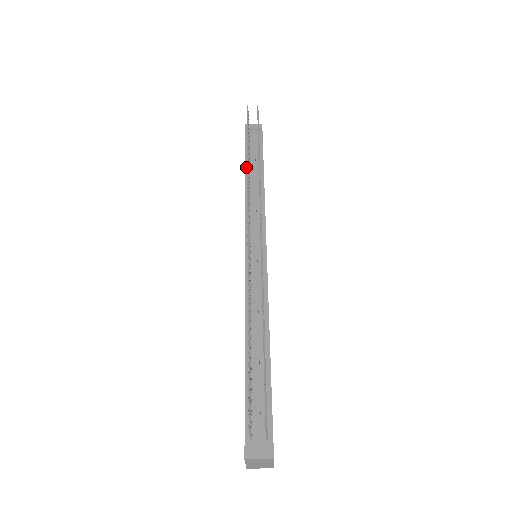
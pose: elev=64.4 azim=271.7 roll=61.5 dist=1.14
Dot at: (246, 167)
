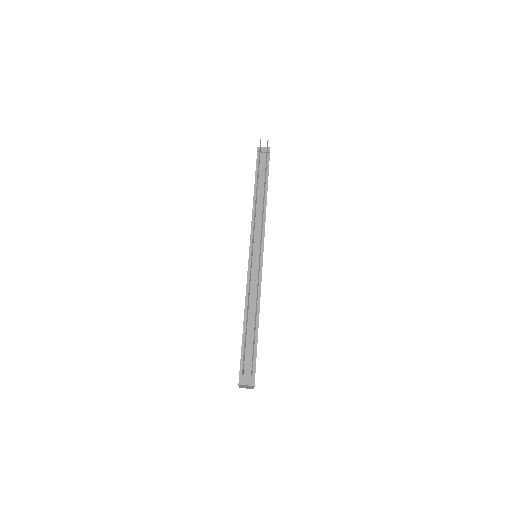
Dot at: (255, 185)
